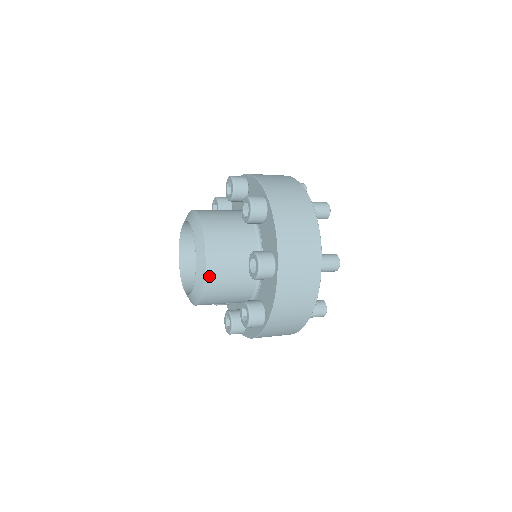
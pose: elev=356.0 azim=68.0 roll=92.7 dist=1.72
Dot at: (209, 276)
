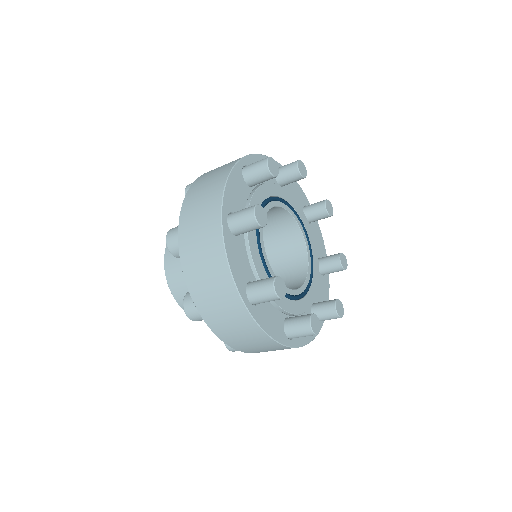
Dot at: occluded
